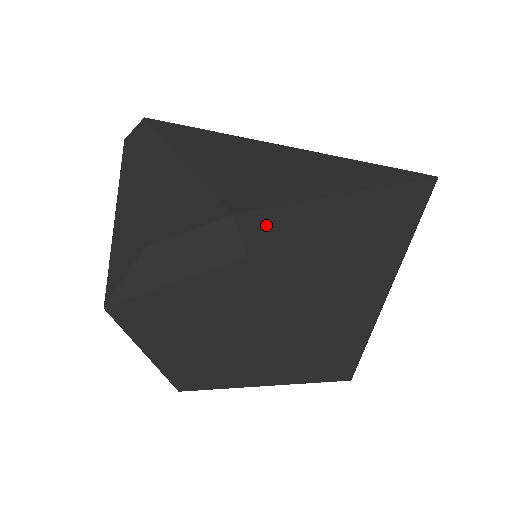
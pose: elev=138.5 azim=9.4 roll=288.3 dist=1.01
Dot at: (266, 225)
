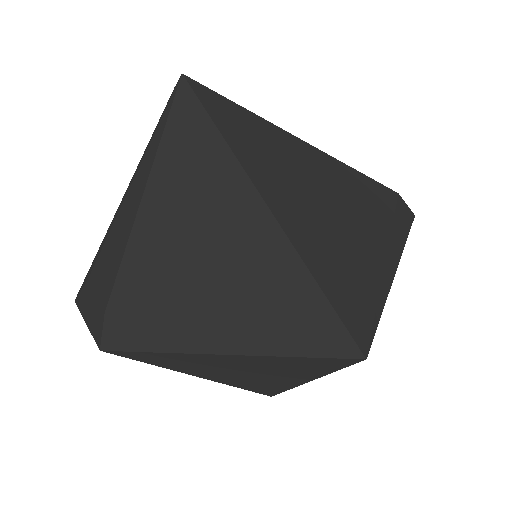
Dot at: (123, 332)
